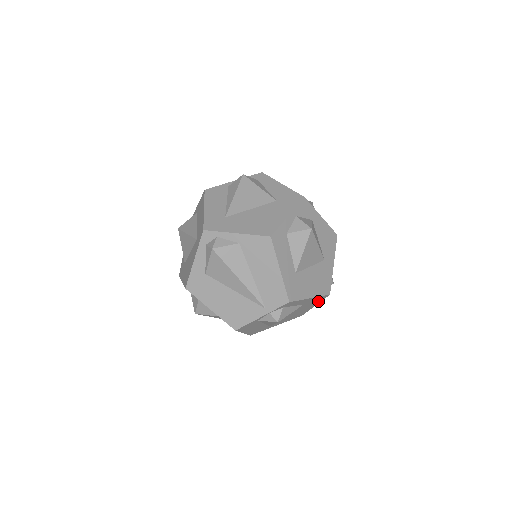
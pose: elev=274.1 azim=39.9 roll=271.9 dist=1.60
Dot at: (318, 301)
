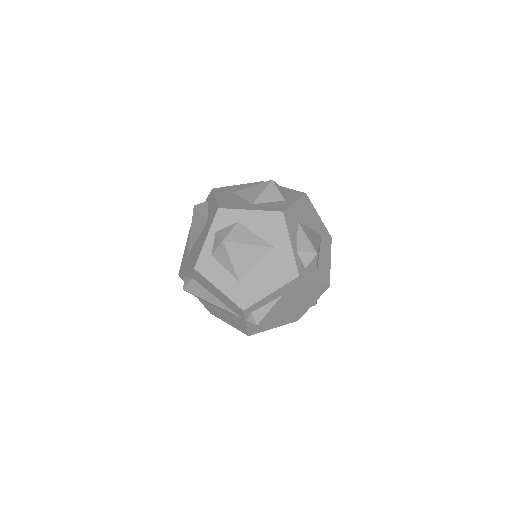
Dot at: (303, 282)
